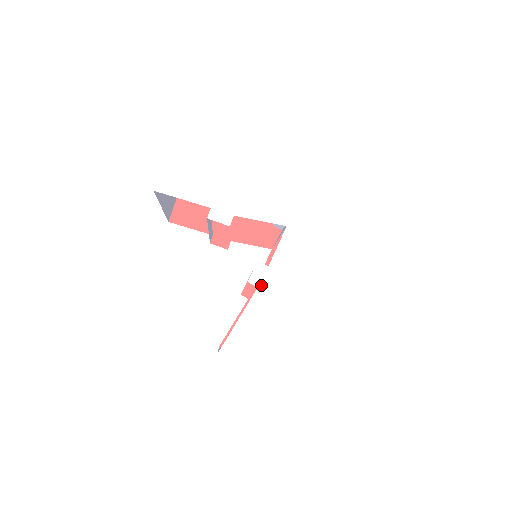
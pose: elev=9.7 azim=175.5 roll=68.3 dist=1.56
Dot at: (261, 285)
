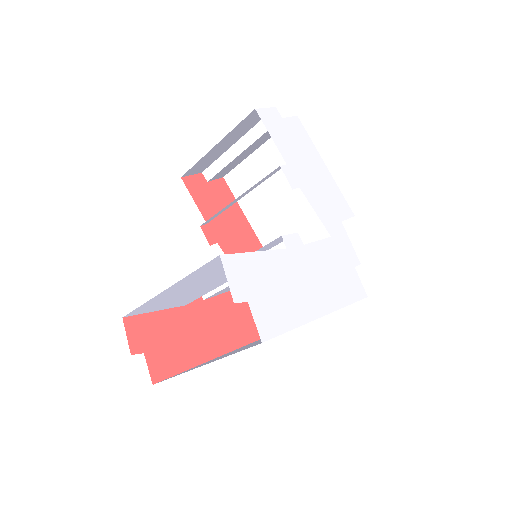
Dot at: (290, 250)
